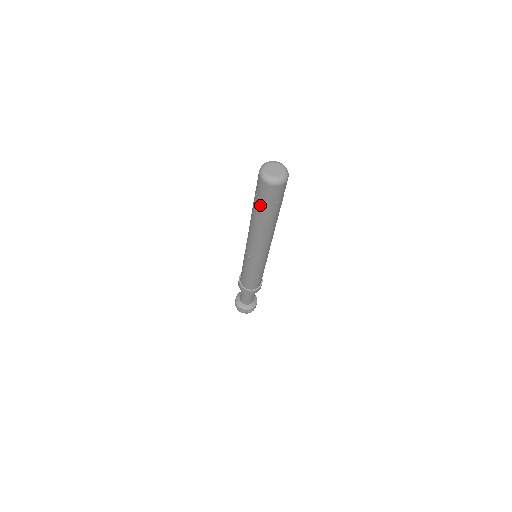
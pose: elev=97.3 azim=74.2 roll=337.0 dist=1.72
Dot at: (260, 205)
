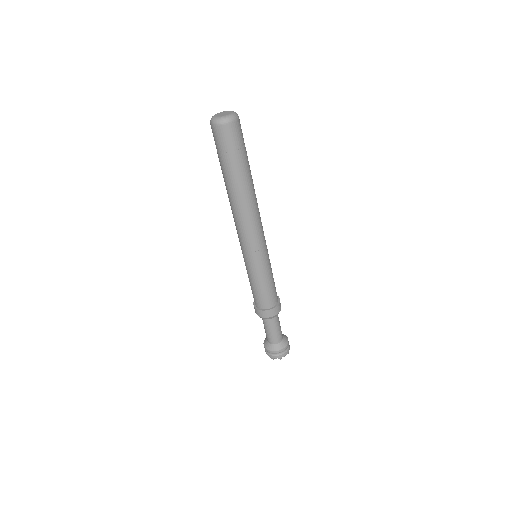
Dot at: (219, 158)
